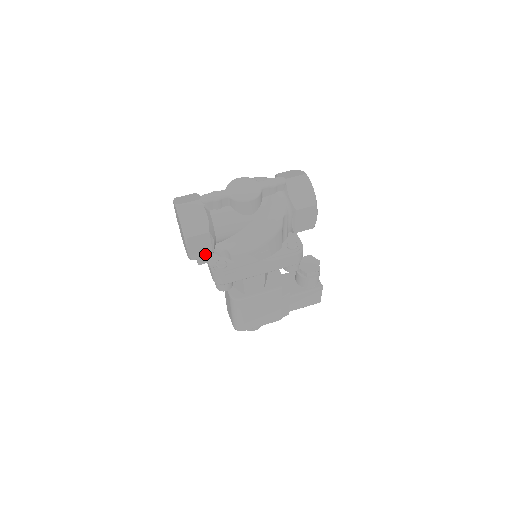
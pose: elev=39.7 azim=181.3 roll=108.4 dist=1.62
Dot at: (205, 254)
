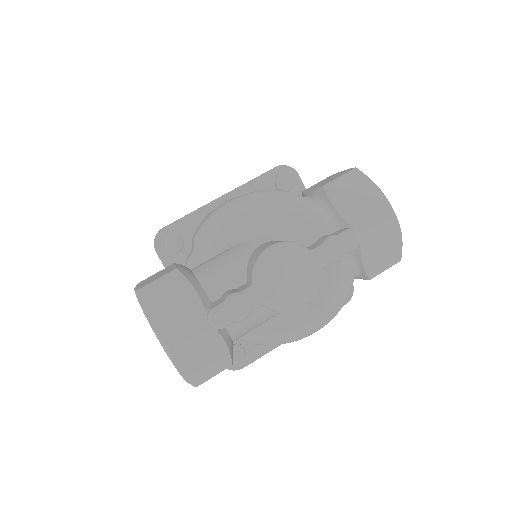
Dot at: occluded
